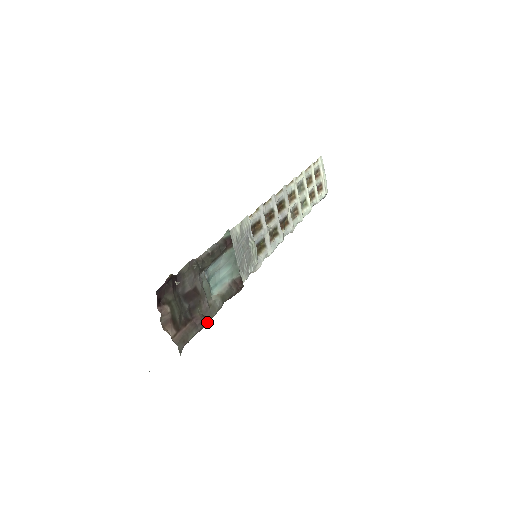
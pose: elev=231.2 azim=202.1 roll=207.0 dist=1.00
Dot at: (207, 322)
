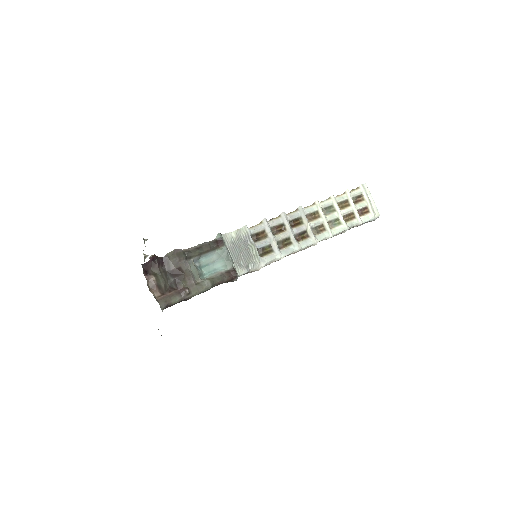
Dot at: (193, 294)
